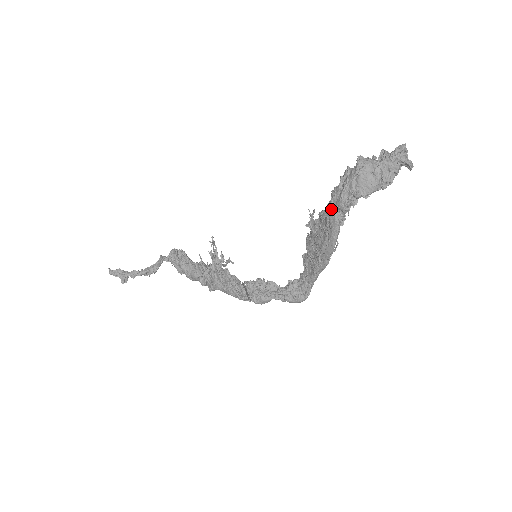
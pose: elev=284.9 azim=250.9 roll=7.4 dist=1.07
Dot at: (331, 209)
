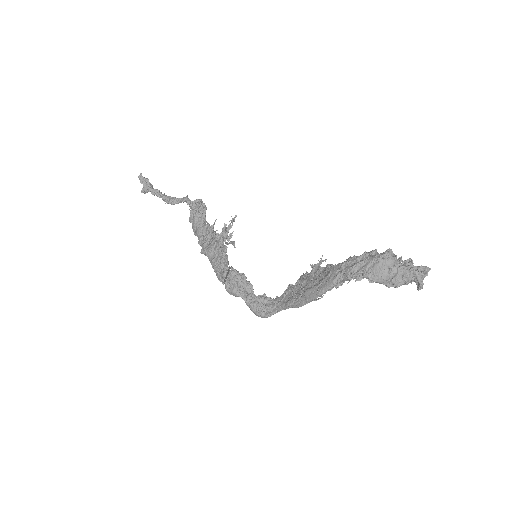
Dot at: (339, 269)
